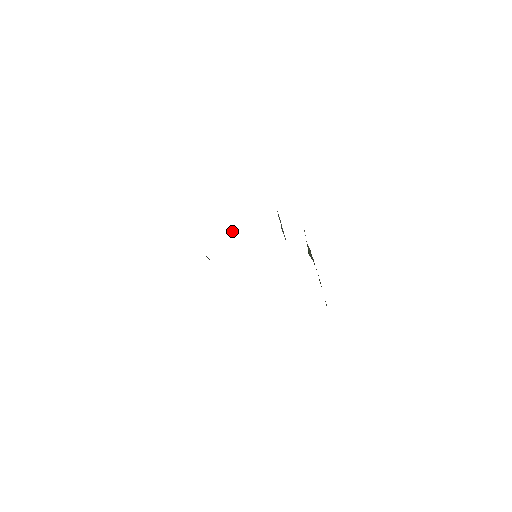
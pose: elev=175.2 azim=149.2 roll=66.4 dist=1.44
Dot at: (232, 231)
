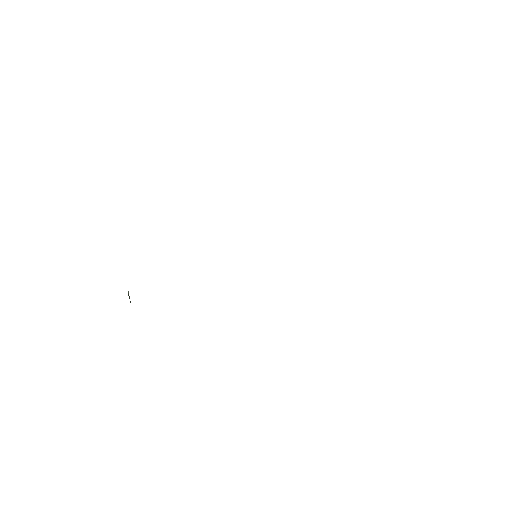
Dot at: occluded
